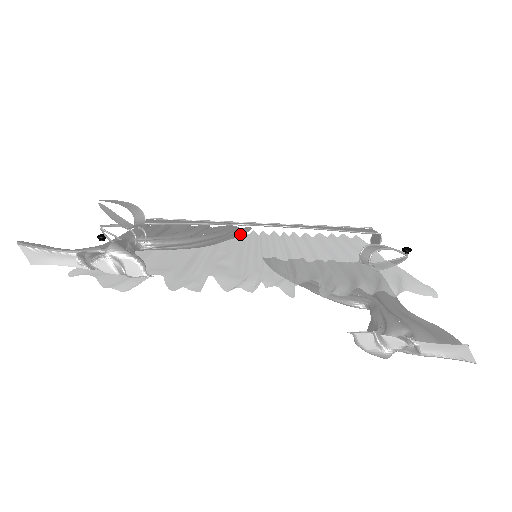
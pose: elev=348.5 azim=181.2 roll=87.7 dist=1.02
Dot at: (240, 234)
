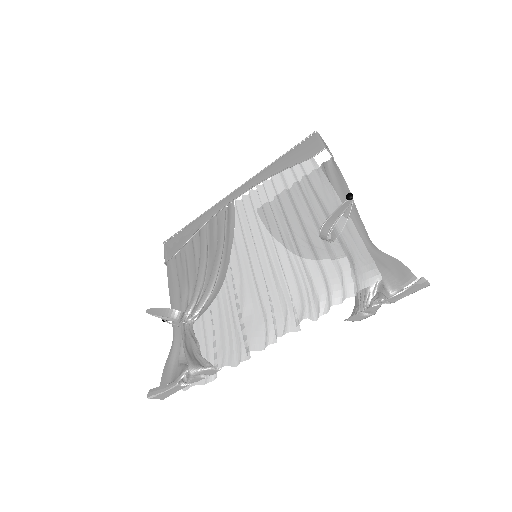
Dot at: (232, 230)
